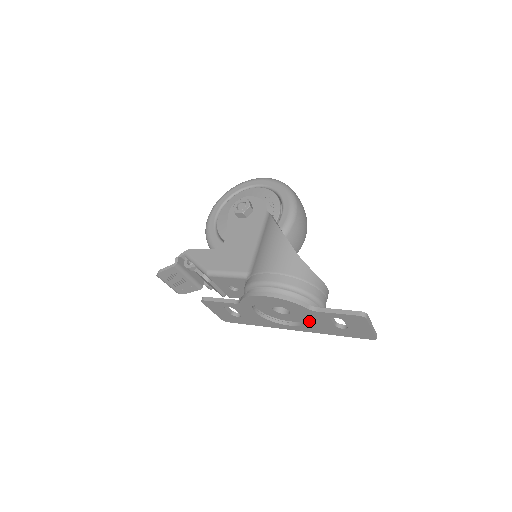
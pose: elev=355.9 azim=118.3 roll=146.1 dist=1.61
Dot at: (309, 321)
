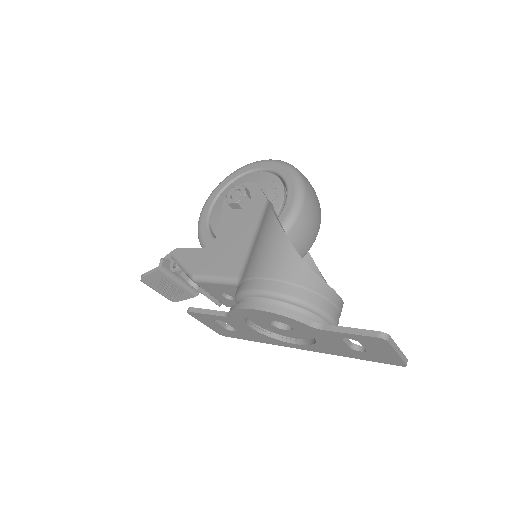
Dot at: (316, 340)
